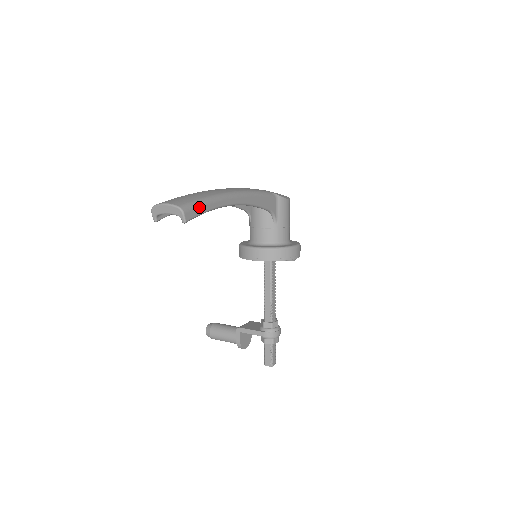
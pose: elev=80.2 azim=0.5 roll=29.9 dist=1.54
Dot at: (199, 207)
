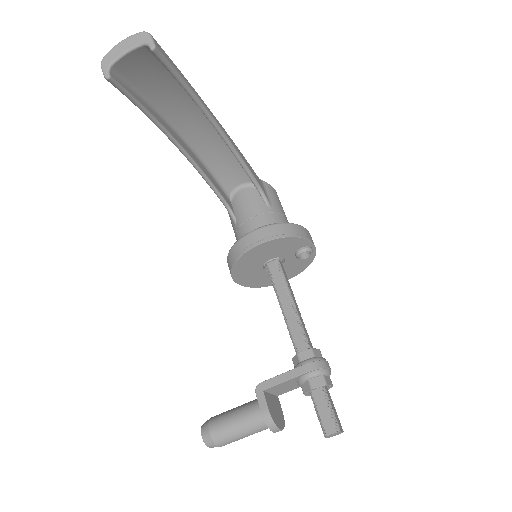
Dot at: (170, 60)
